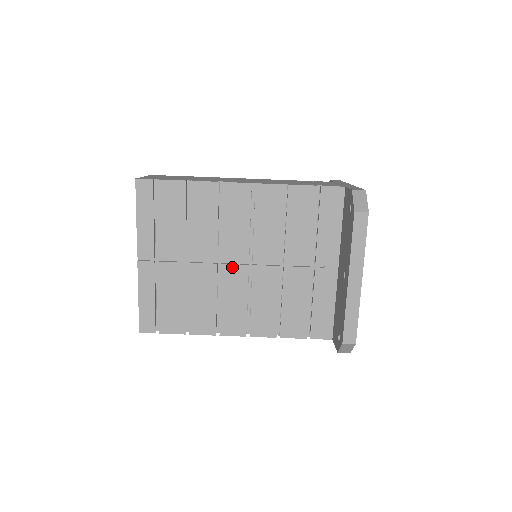
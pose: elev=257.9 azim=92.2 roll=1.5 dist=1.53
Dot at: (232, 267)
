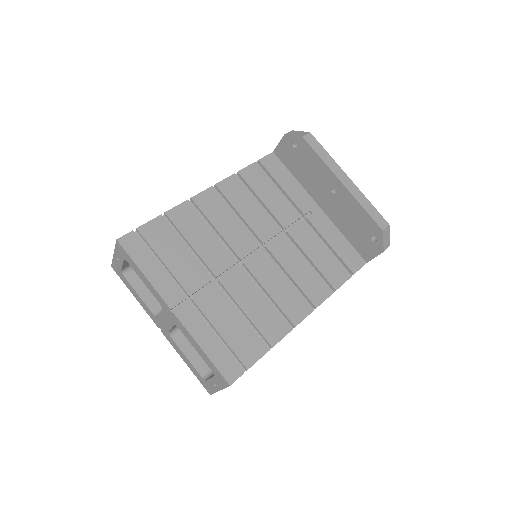
Dot at: (253, 259)
